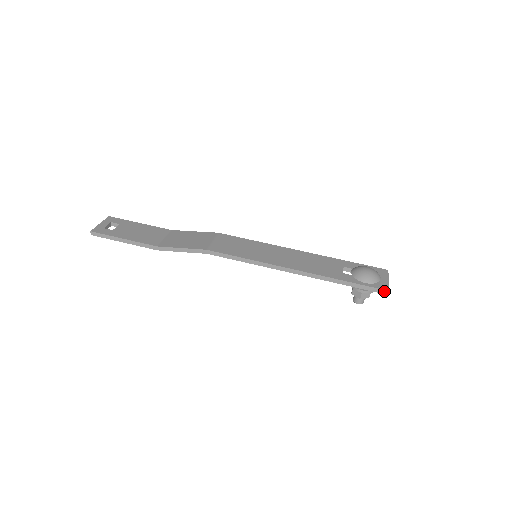
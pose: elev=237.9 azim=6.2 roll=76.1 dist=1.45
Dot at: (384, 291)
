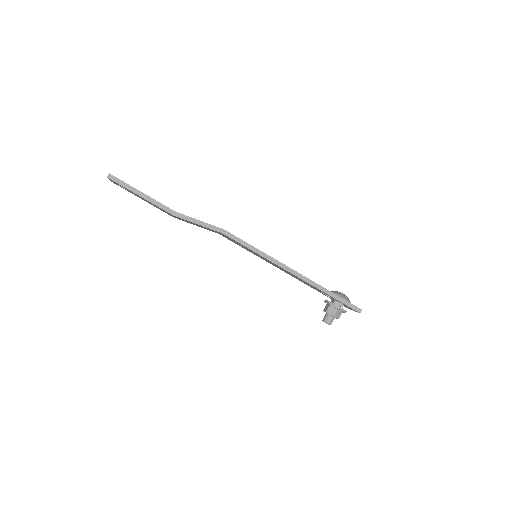
Dot at: (359, 309)
